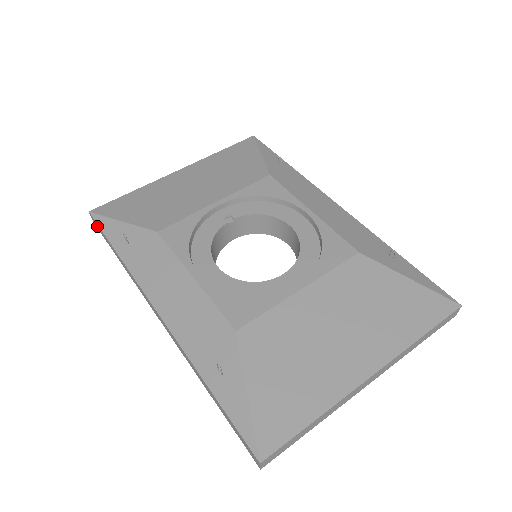
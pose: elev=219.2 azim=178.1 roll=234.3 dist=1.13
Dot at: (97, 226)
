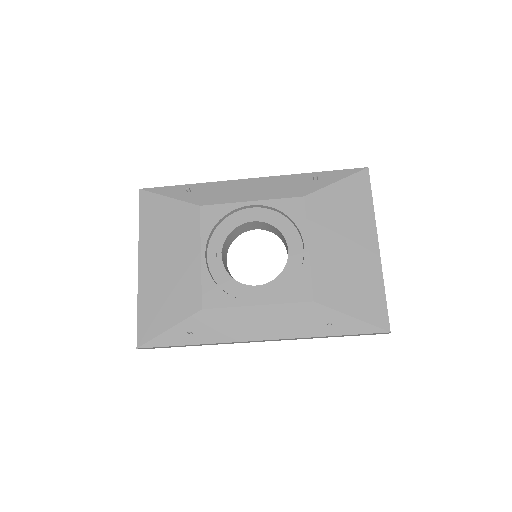
Dot at: (152, 348)
